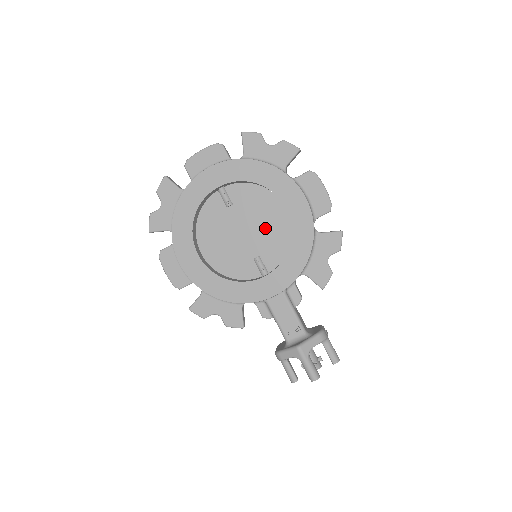
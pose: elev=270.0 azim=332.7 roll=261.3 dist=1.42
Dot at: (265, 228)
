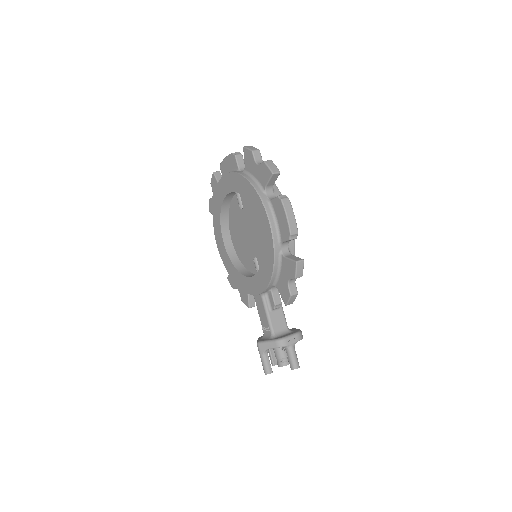
Dot at: (258, 236)
